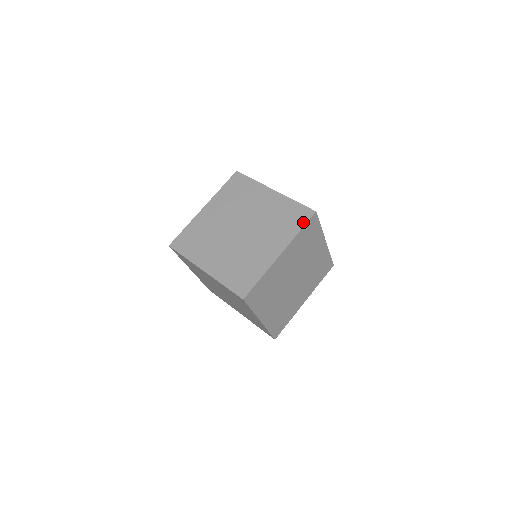
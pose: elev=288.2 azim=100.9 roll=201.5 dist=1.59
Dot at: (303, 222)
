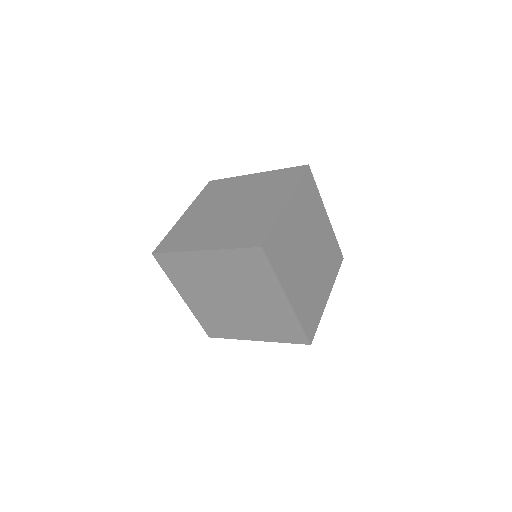
Dot at: (299, 175)
